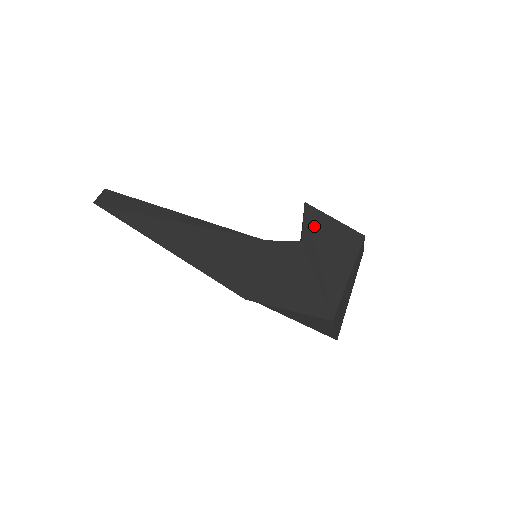
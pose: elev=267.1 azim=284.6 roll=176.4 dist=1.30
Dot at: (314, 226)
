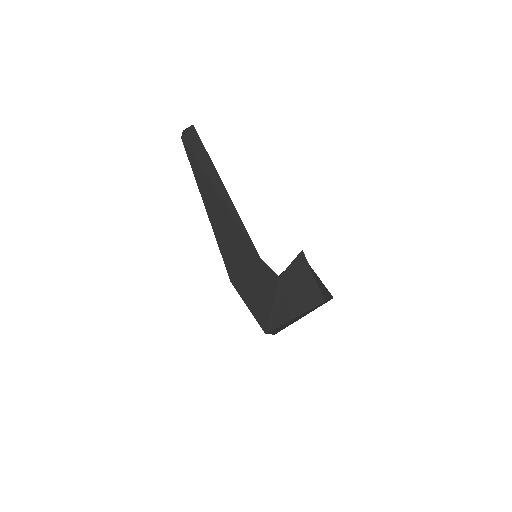
Dot at: (296, 272)
